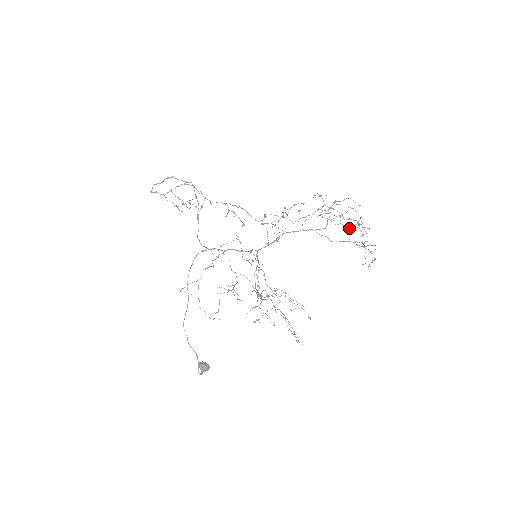
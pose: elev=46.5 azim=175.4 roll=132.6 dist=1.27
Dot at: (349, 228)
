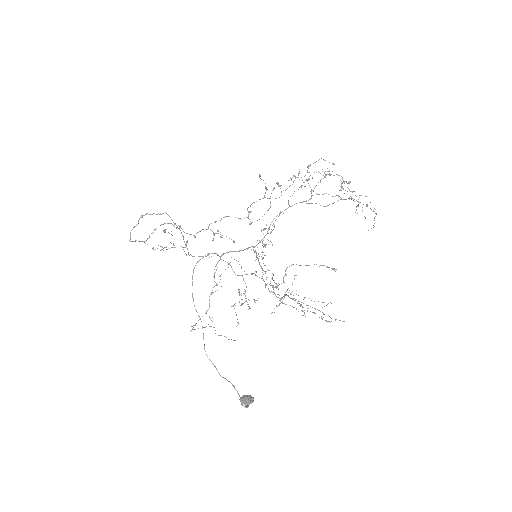
Dot at: occluded
